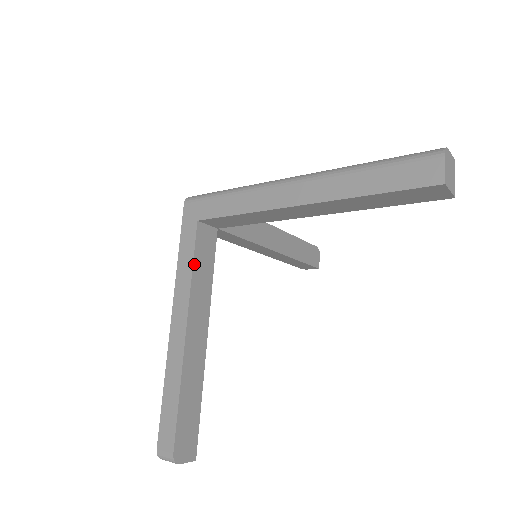
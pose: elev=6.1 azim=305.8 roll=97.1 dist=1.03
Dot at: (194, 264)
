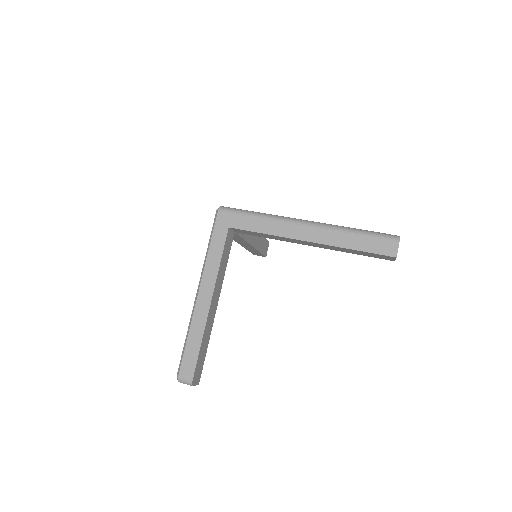
Dot at: (222, 257)
